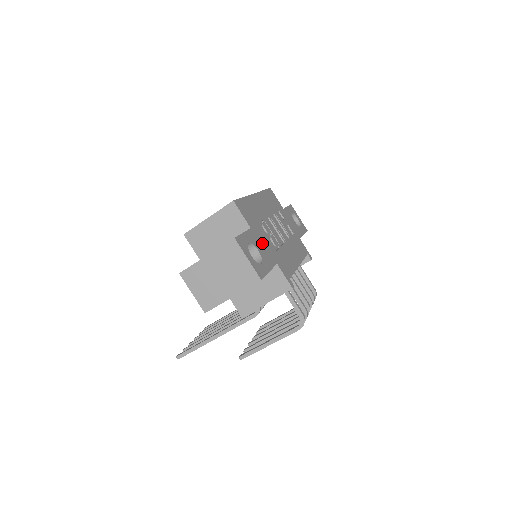
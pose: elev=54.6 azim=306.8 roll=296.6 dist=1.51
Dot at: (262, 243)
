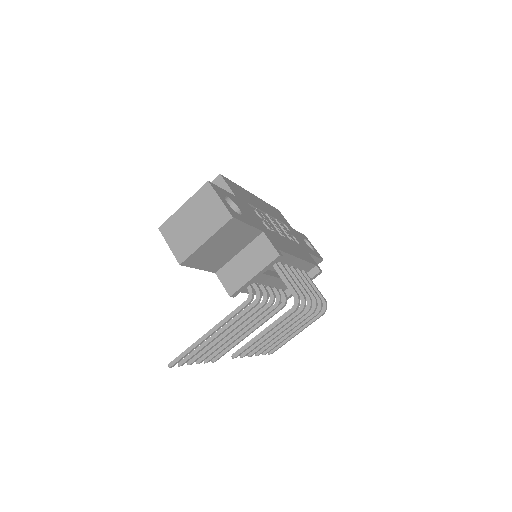
Dot at: (247, 211)
